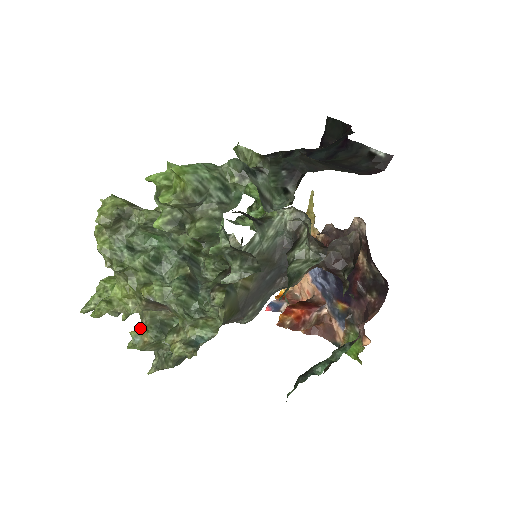
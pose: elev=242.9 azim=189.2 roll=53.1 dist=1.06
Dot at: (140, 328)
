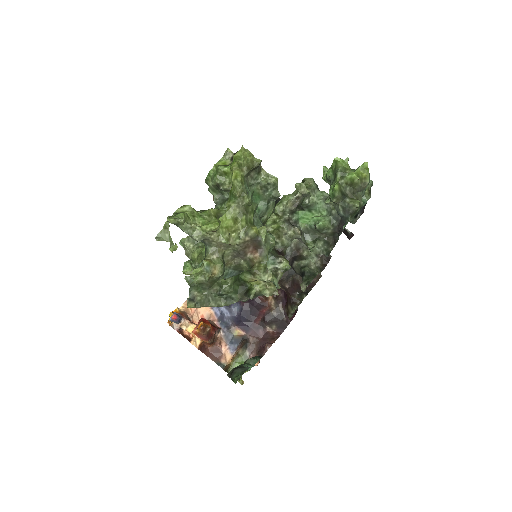
Dot at: (212, 260)
